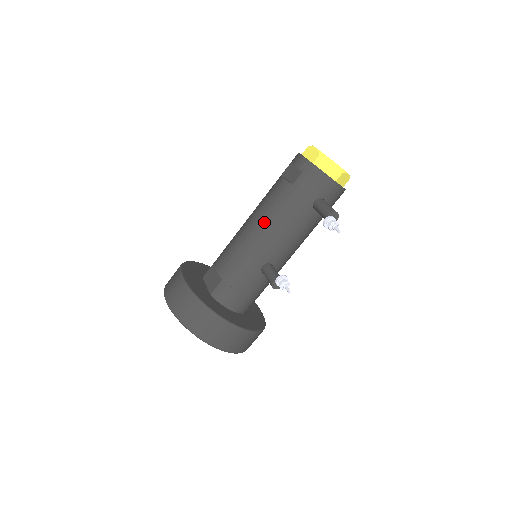
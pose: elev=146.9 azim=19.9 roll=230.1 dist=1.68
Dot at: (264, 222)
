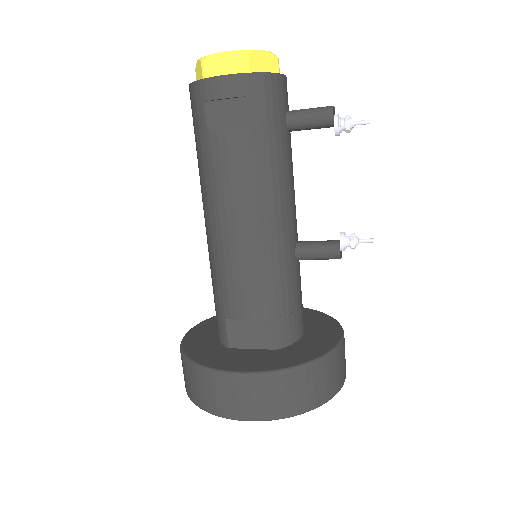
Dot at: (259, 204)
